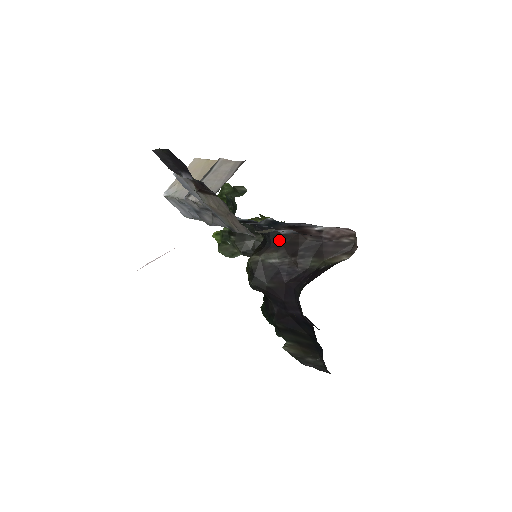
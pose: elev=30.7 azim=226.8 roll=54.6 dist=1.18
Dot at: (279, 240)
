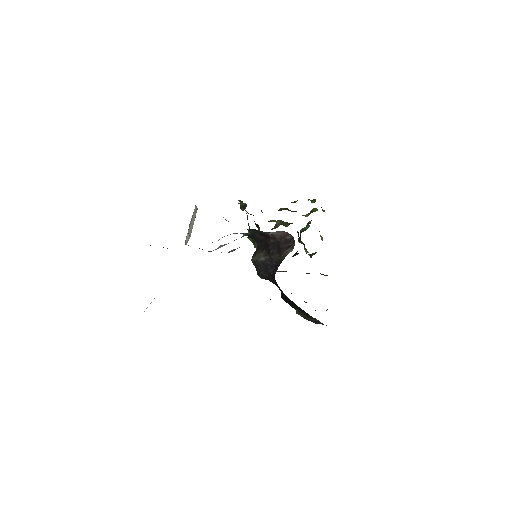
Dot at: (261, 243)
